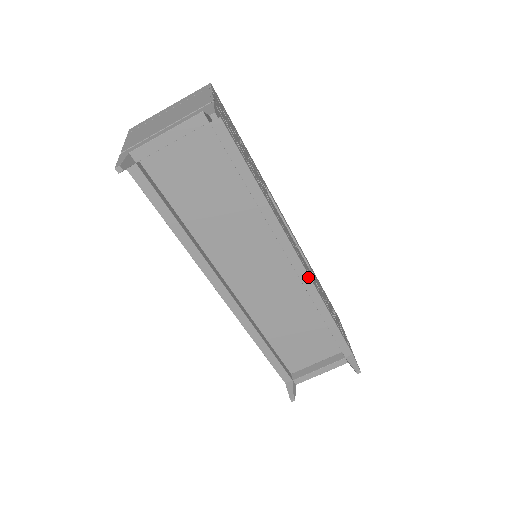
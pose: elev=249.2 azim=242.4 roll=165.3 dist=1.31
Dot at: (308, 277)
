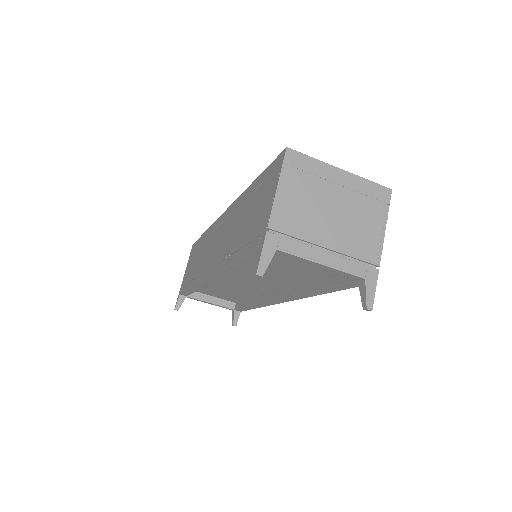
Dot at: occluded
